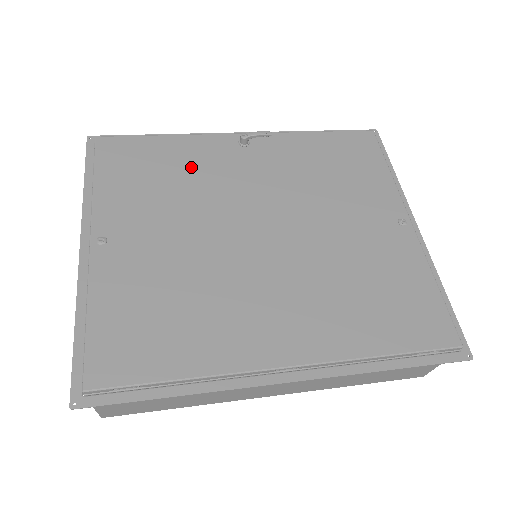
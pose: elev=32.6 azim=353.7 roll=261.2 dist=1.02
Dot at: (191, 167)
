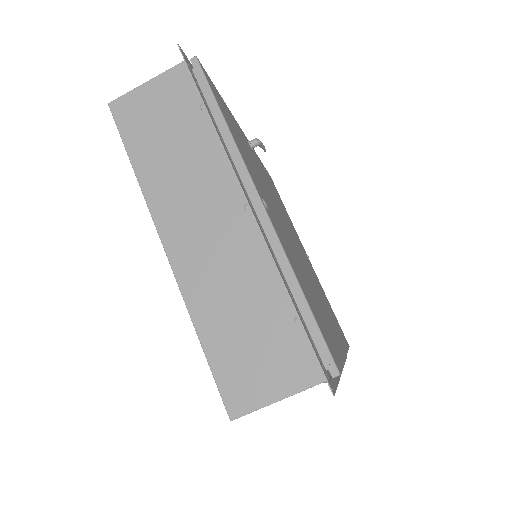
Dot at: occluded
